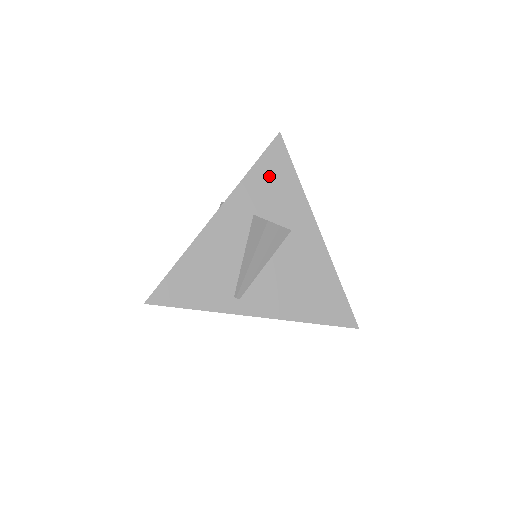
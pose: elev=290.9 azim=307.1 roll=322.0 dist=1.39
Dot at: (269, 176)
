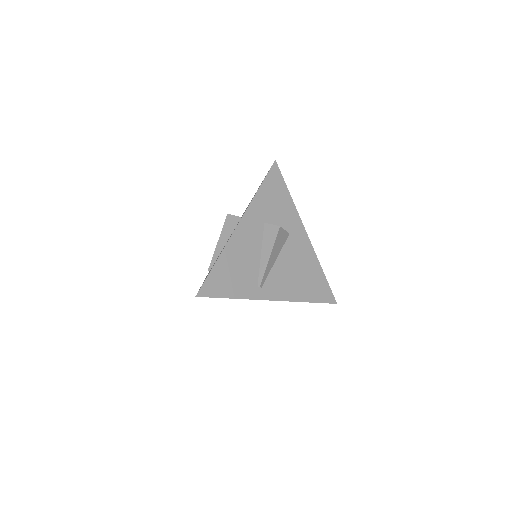
Dot at: (272, 193)
